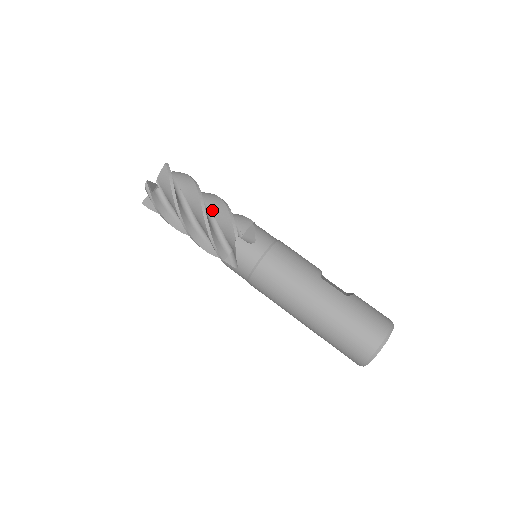
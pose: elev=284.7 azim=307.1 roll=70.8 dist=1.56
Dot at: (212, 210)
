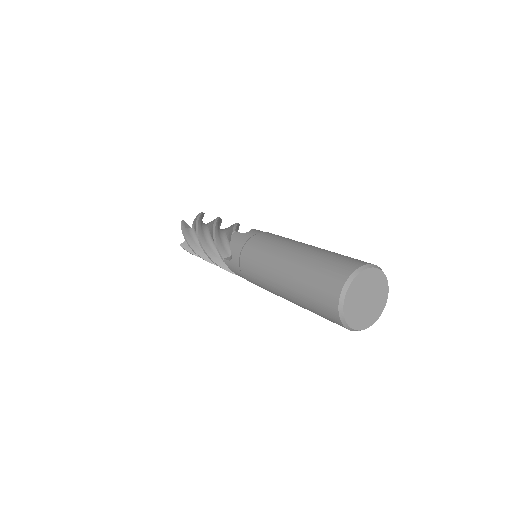
Dot at: occluded
